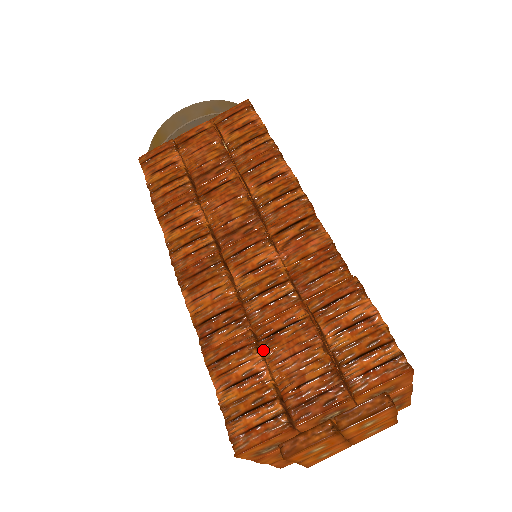
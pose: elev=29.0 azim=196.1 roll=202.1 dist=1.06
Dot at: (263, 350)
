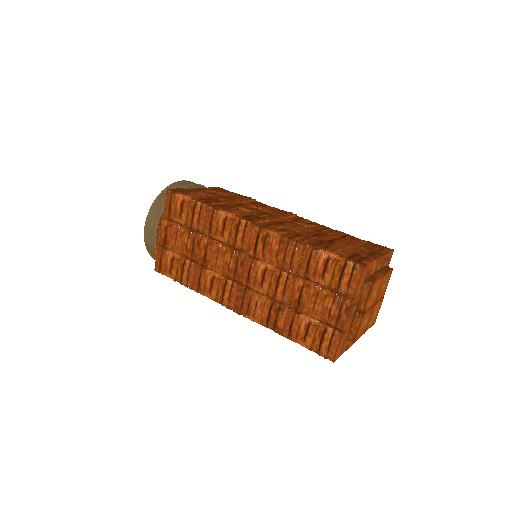
Dot at: (302, 312)
